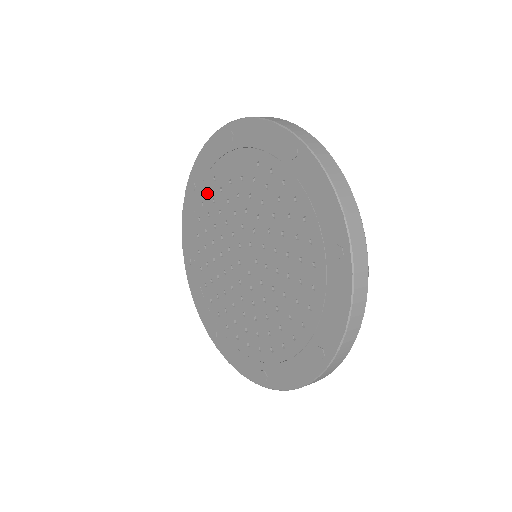
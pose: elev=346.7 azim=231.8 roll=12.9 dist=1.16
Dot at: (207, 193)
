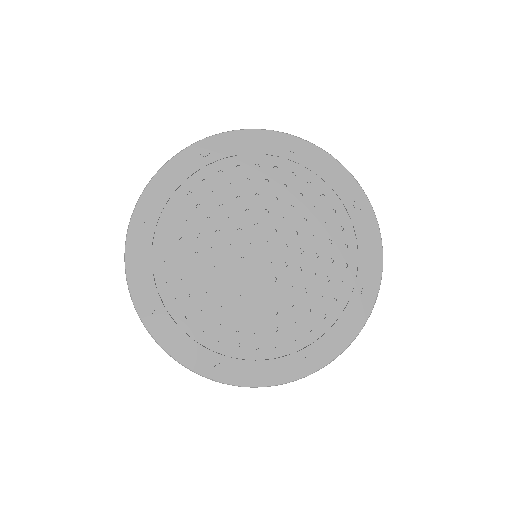
Dot at: (170, 285)
